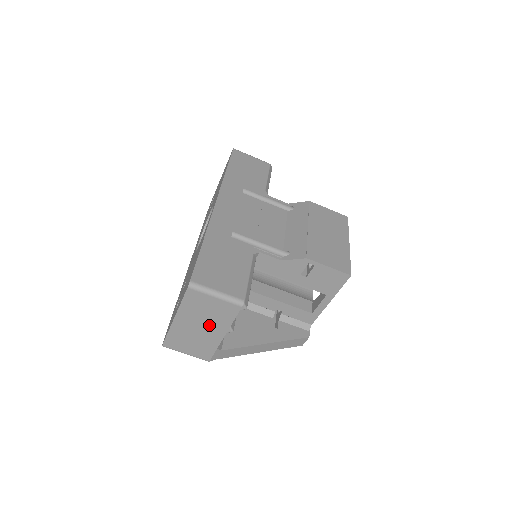
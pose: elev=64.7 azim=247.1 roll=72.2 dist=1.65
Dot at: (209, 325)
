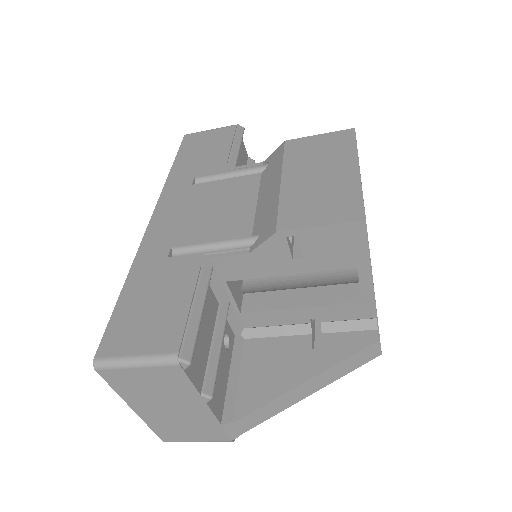
Dot at: (176, 402)
